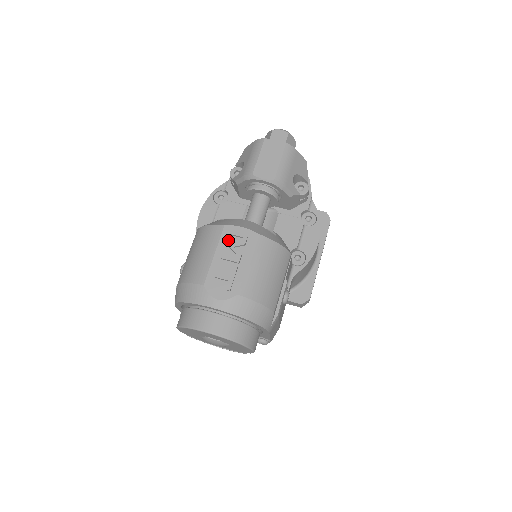
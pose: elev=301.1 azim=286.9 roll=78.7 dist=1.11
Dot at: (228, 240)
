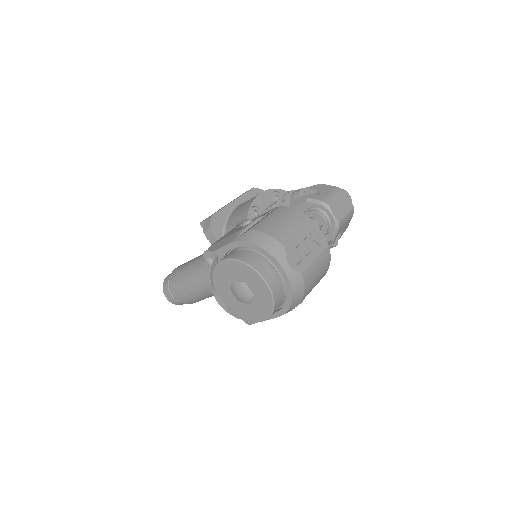
Dot at: (313, 233)
